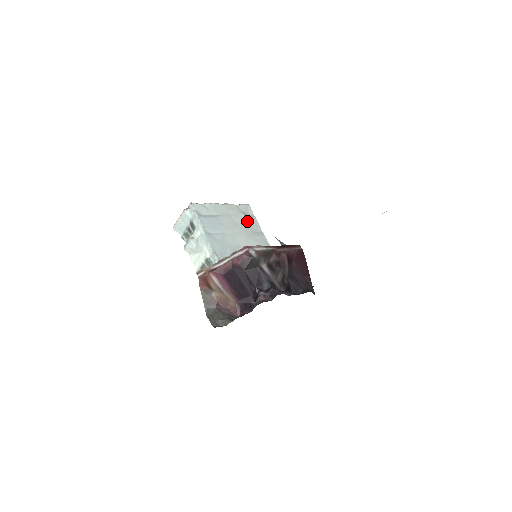
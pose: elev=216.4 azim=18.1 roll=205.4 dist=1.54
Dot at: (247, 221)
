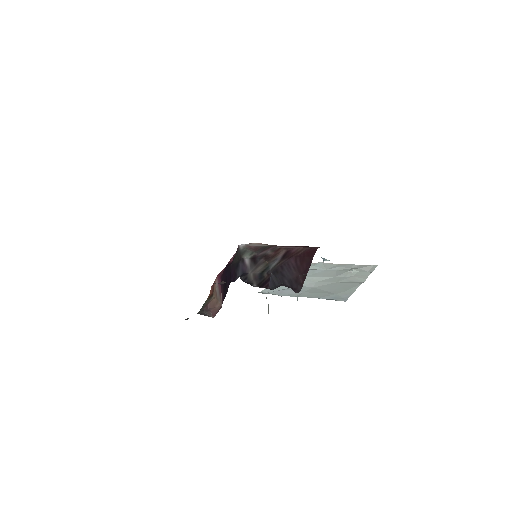
Dot at: (352, 273)
